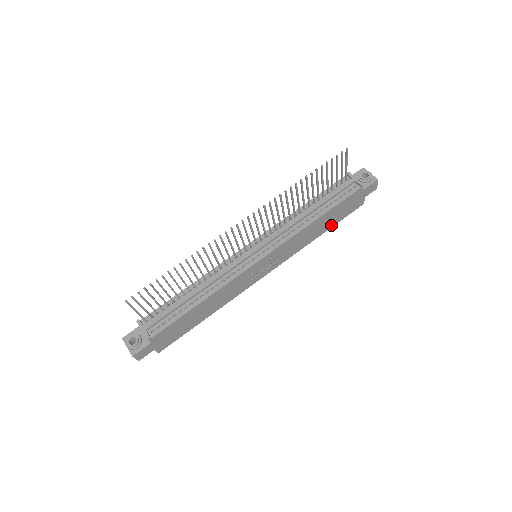
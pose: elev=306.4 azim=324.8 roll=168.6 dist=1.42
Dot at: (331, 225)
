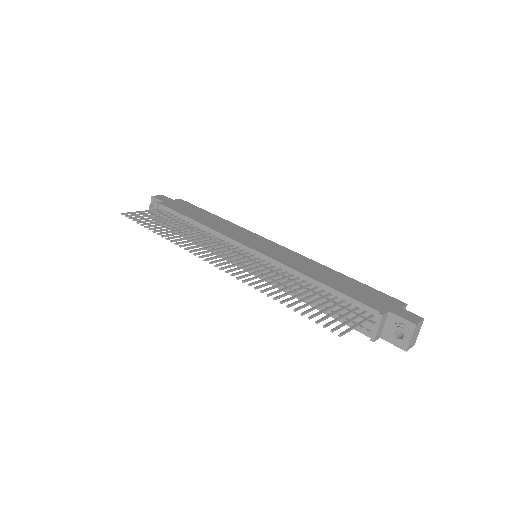
Dot at: occluded
